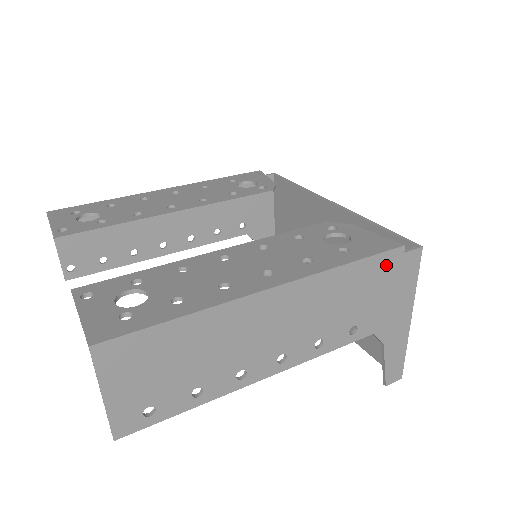
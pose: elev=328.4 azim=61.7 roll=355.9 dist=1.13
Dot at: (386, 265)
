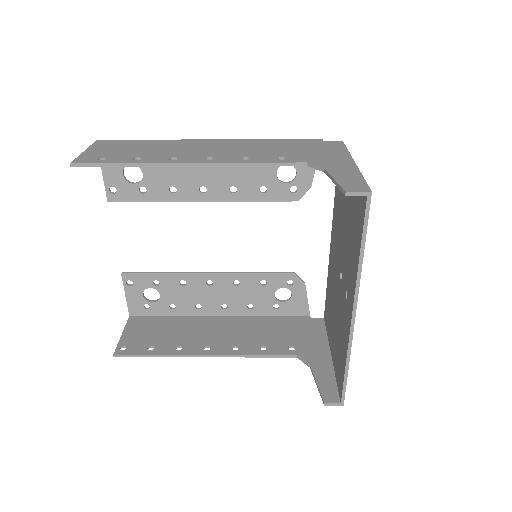
Dot at: (307, 143)
